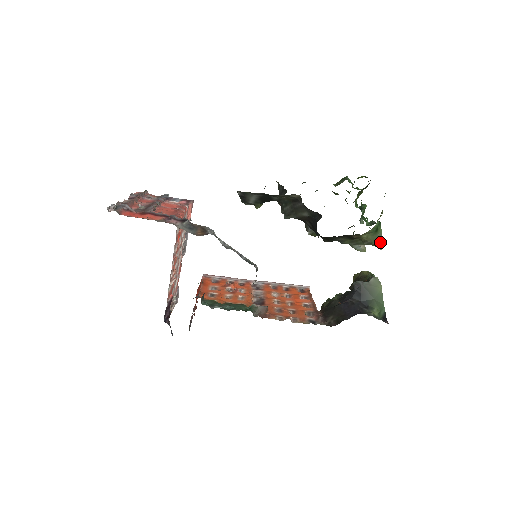
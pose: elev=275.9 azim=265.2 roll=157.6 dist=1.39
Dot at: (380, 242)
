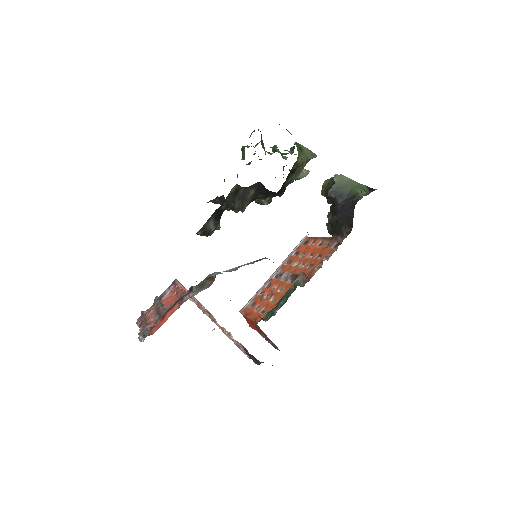
Dot at: (311, 153)
